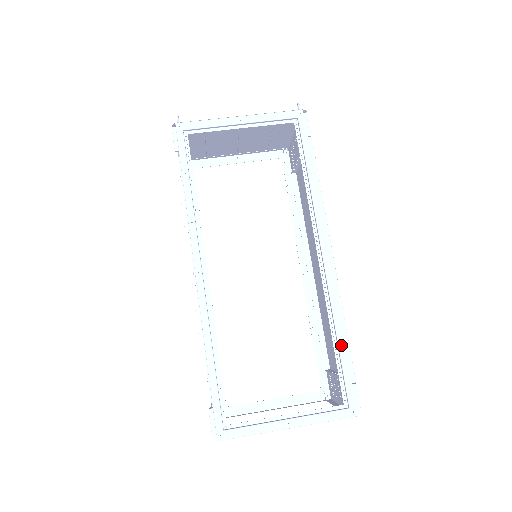
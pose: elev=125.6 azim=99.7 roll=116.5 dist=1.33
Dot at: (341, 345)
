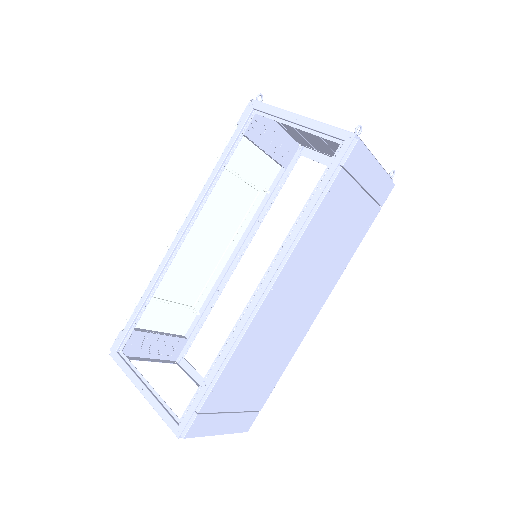
Dot at: (212, 373)
